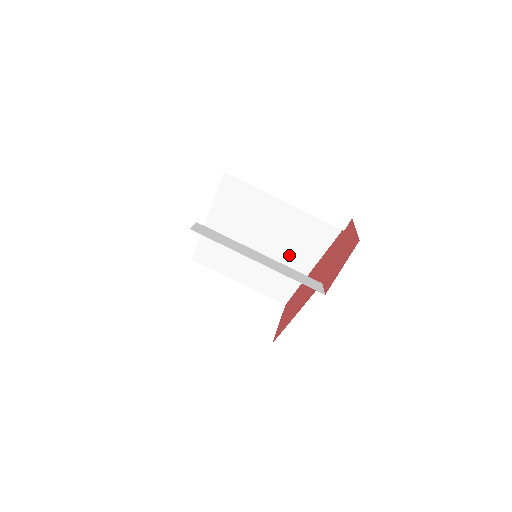
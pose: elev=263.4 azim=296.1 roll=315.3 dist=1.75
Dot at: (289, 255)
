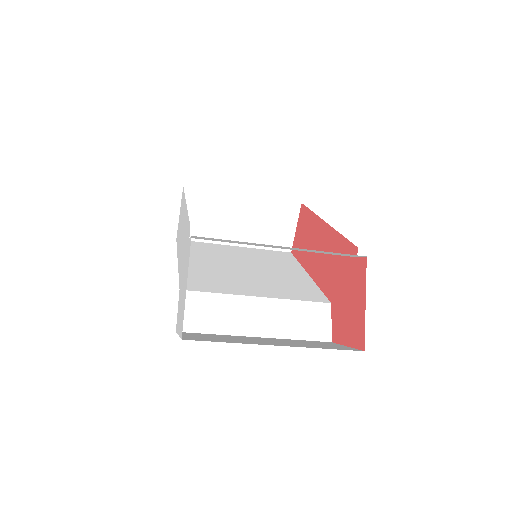
Dot at: occluded
